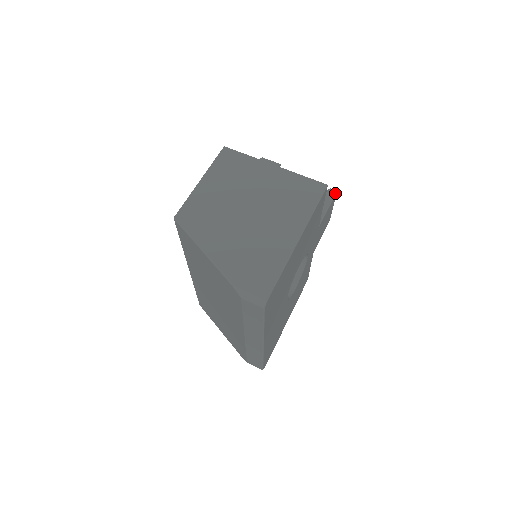
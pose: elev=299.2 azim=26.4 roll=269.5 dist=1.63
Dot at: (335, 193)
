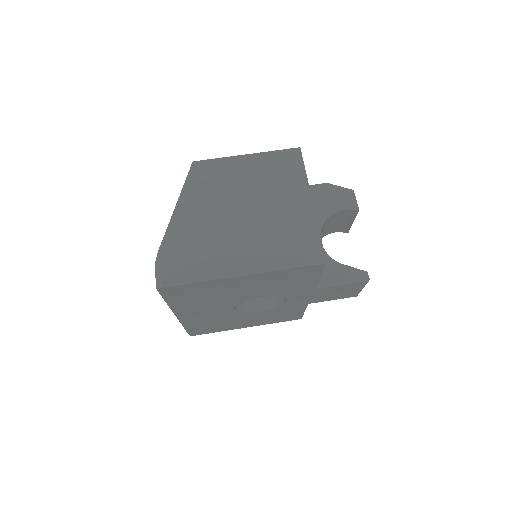
Dot at: (365, 280)
